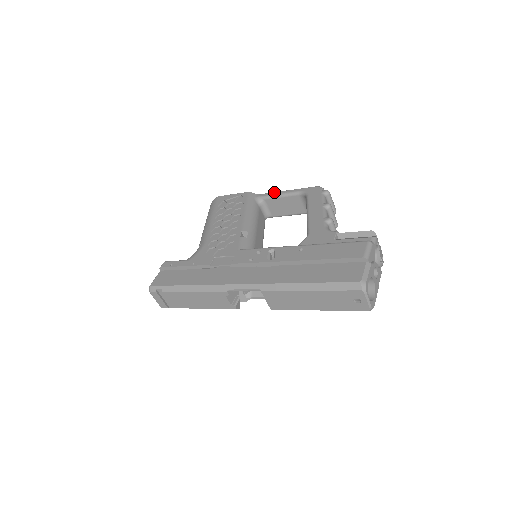
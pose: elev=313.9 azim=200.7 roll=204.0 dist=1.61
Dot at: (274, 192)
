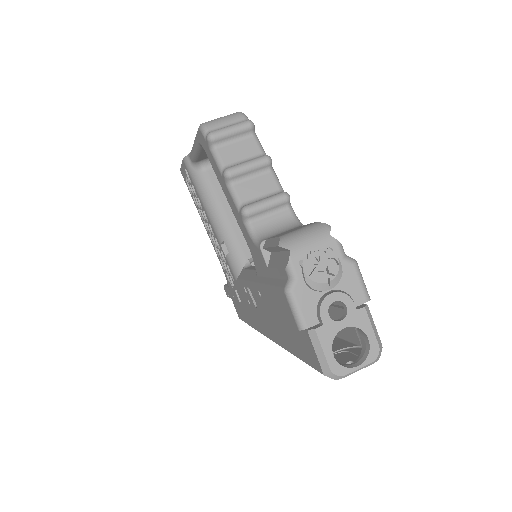
Dot at: (191, 150)
